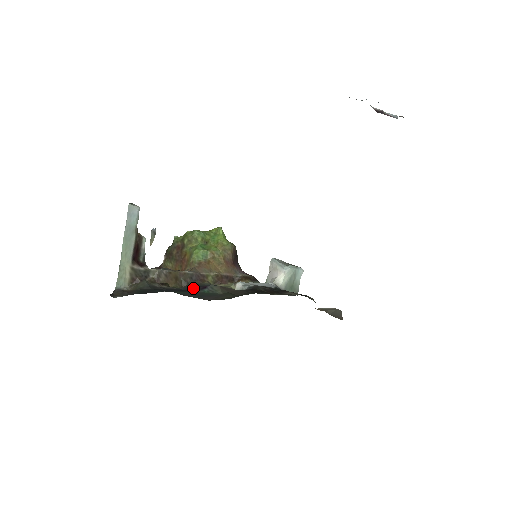
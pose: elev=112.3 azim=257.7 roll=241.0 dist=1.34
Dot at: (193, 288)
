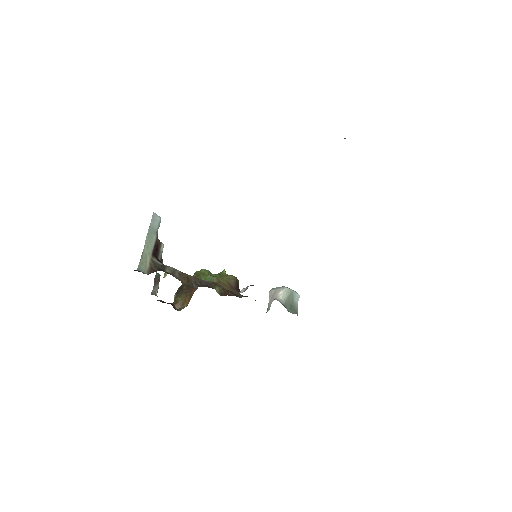
Dot at: occluded
